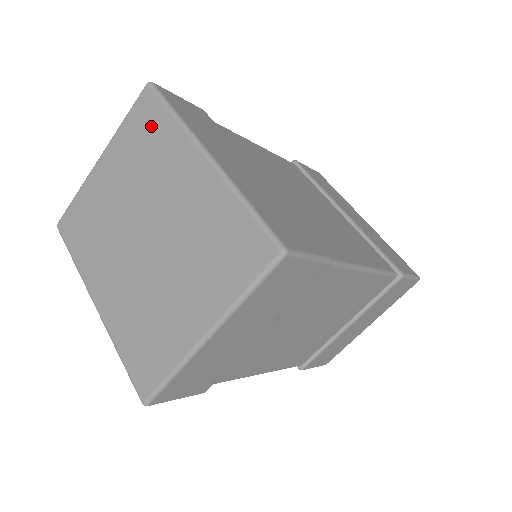
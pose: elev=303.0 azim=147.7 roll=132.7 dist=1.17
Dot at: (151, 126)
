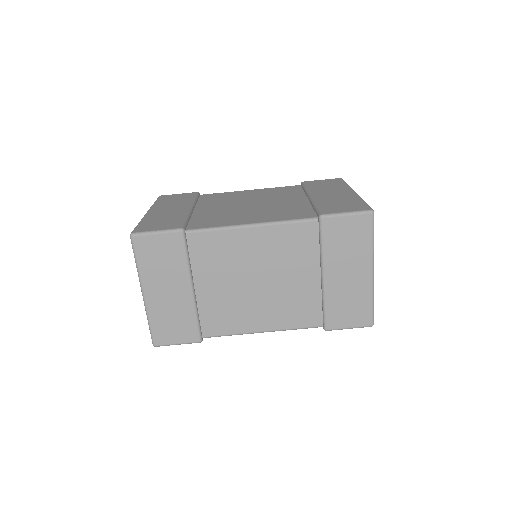
Dot at: occluded
